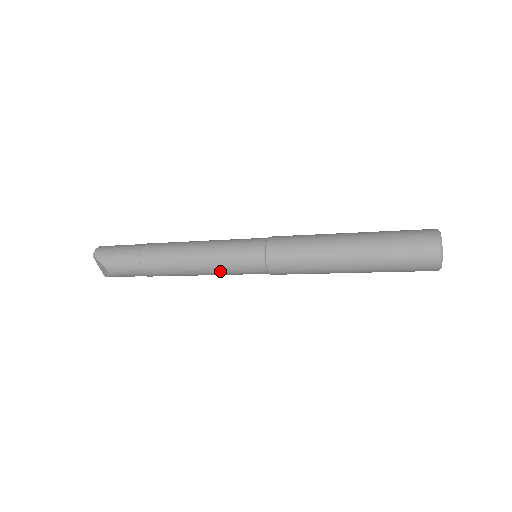
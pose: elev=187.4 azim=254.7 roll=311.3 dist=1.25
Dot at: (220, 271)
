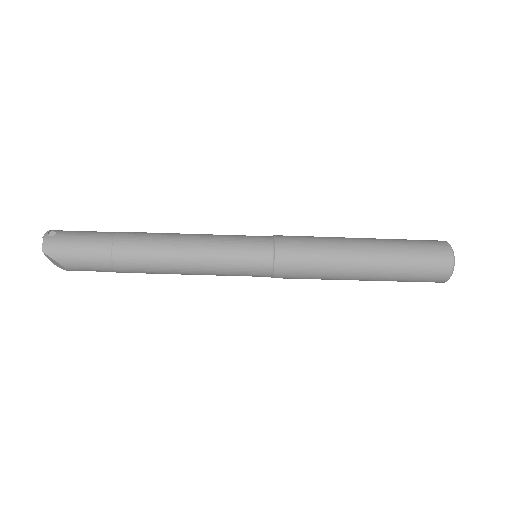
Dot at: (216, 275)
